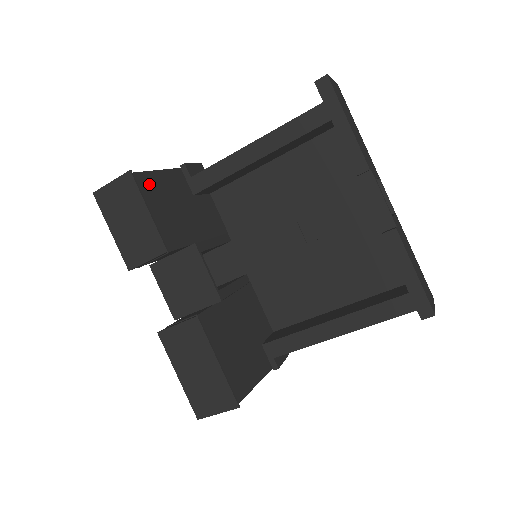
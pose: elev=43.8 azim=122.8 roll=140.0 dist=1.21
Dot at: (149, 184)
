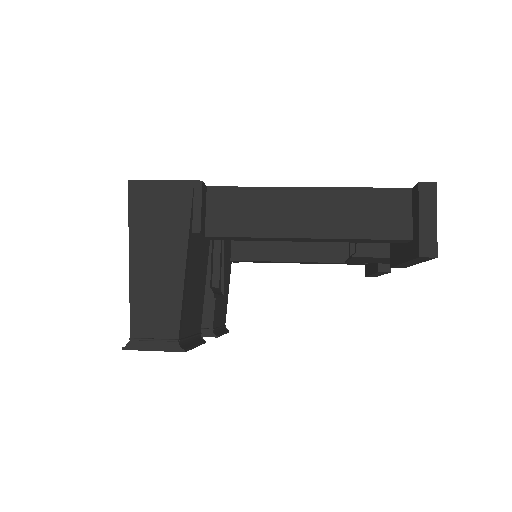
Dot at: (185, 315)
